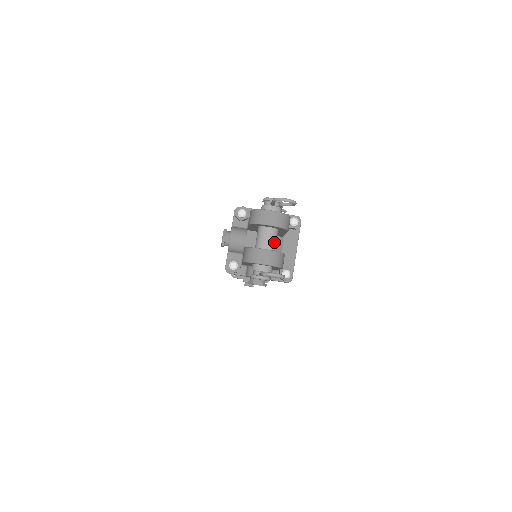
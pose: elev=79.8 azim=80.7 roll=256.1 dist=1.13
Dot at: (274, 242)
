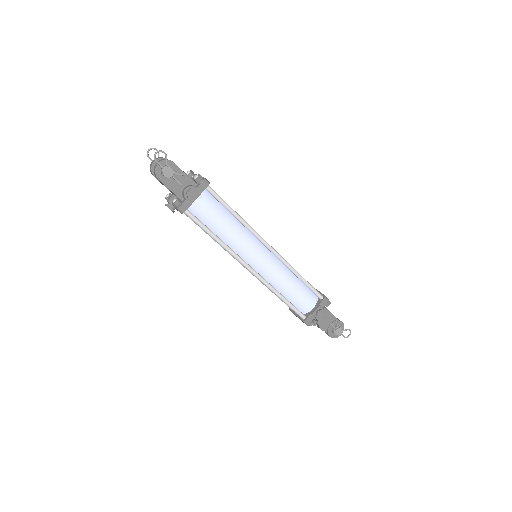
Dot at: occluded
